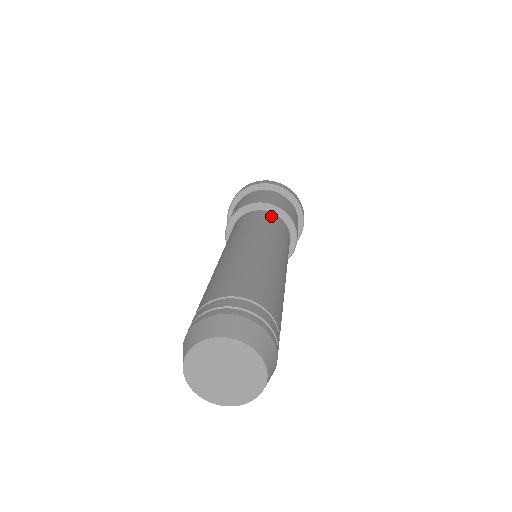
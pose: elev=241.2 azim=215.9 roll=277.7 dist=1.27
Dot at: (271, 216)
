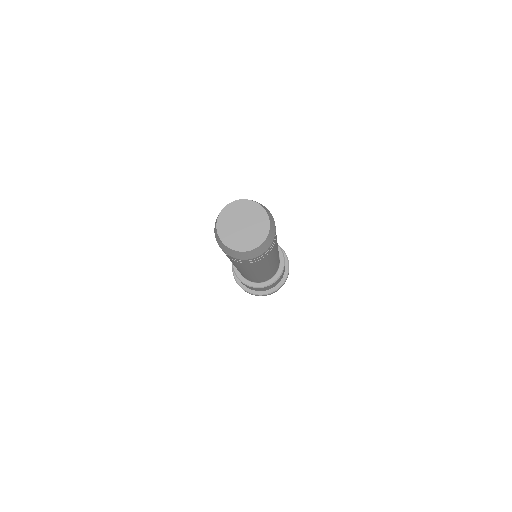
Dot at: occluded
